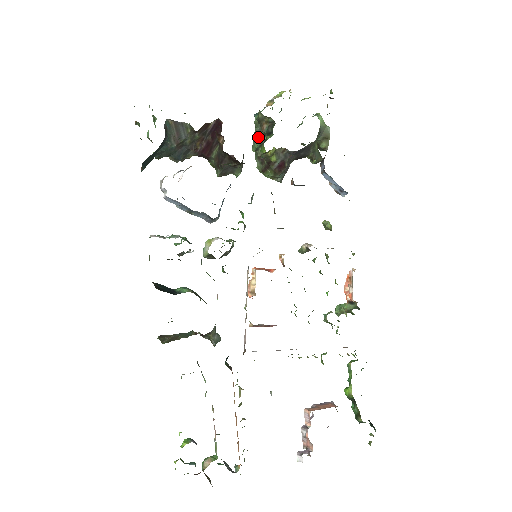
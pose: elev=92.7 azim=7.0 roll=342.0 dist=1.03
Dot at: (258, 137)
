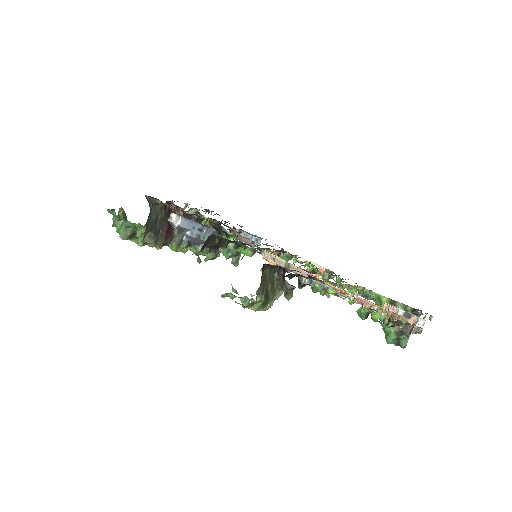
Dot at: occluded
